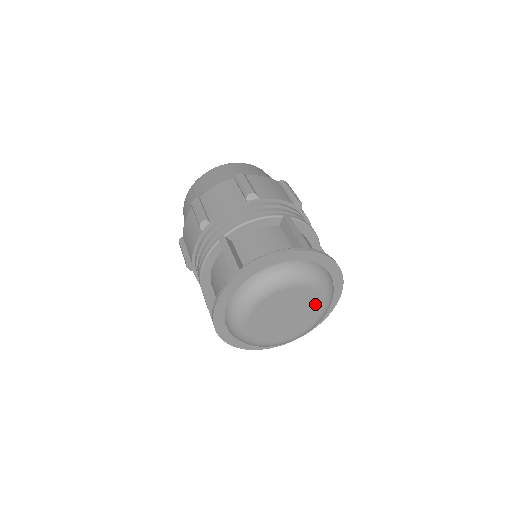
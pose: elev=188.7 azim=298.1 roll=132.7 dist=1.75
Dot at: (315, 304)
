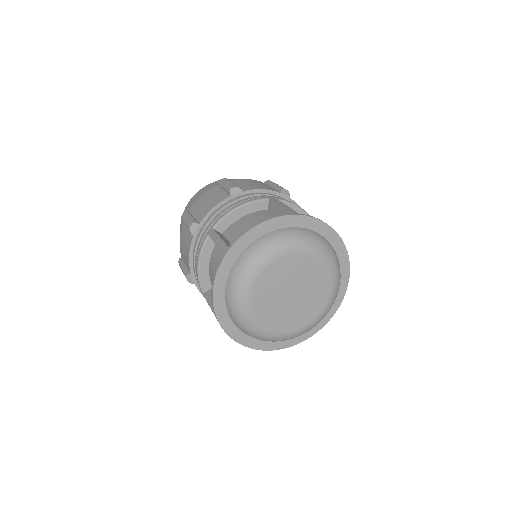
Dot at: (320, 276)
